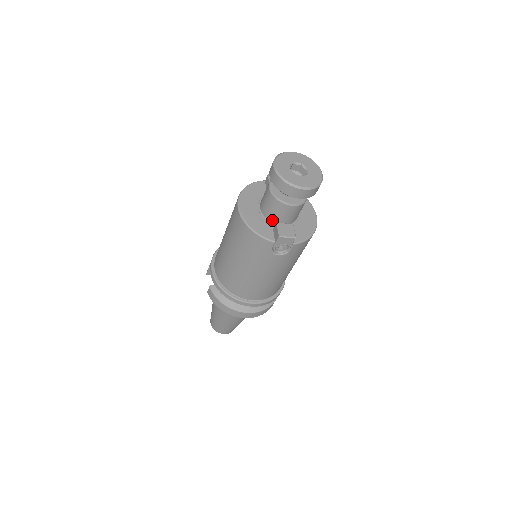
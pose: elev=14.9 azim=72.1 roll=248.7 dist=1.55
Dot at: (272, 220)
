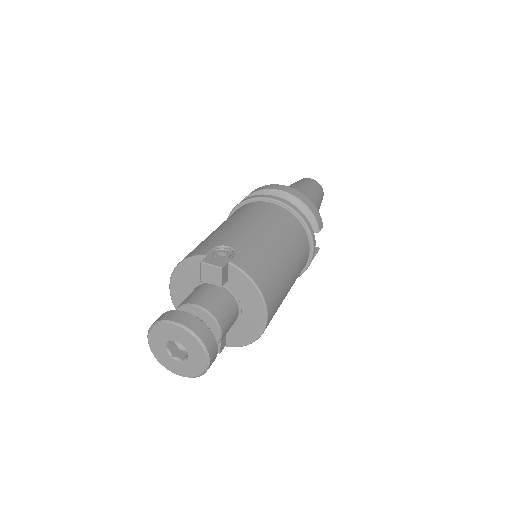
Dot at: occluded
